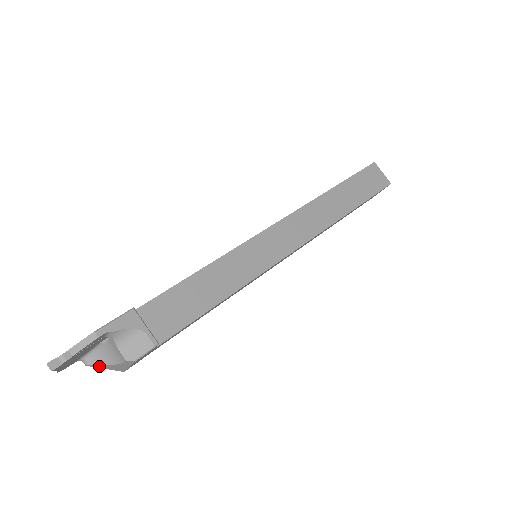
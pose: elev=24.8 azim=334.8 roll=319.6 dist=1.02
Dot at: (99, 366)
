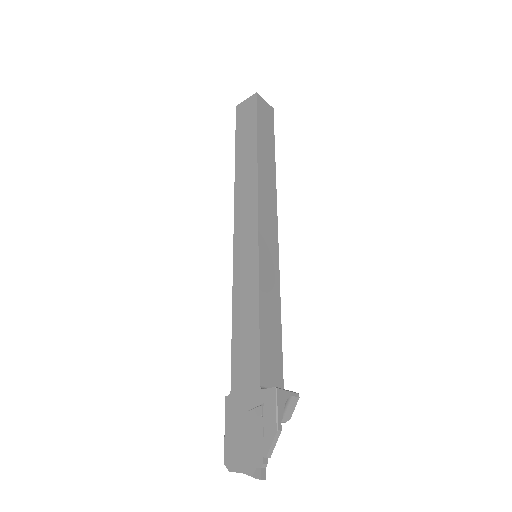
Dot at: occluded
